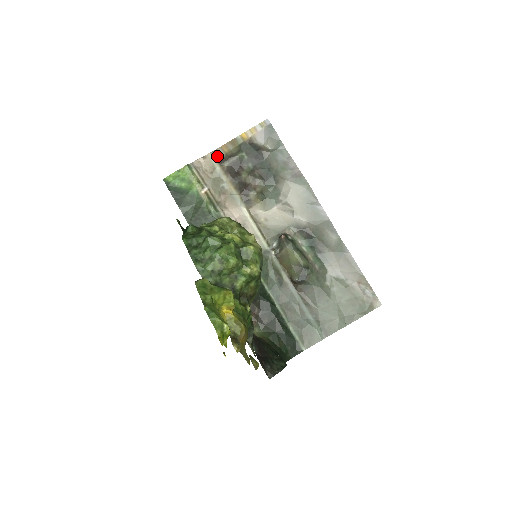
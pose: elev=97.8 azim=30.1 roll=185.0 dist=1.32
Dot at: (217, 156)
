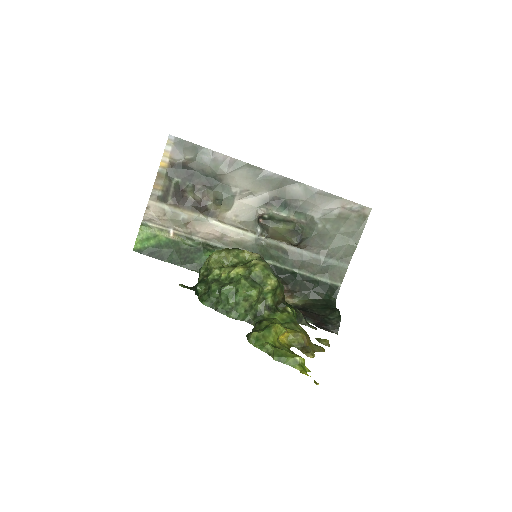
Dot at: (157, 198)
